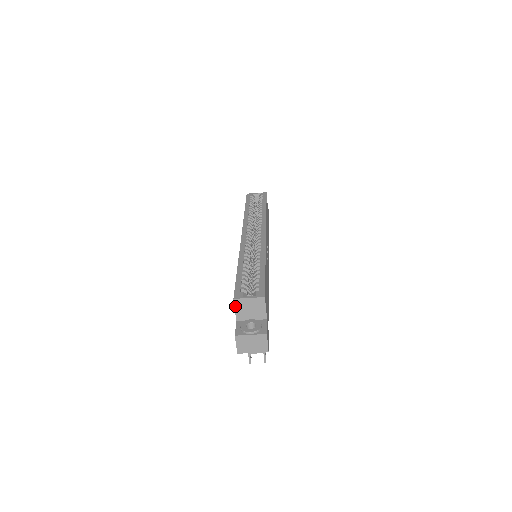
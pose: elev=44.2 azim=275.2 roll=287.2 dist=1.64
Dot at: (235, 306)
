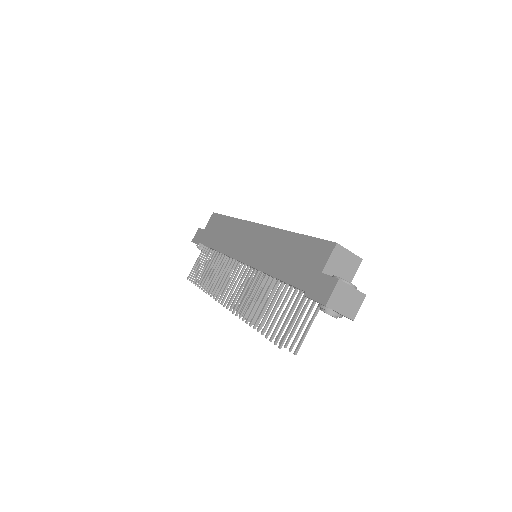
Dot at: (332, 253)
